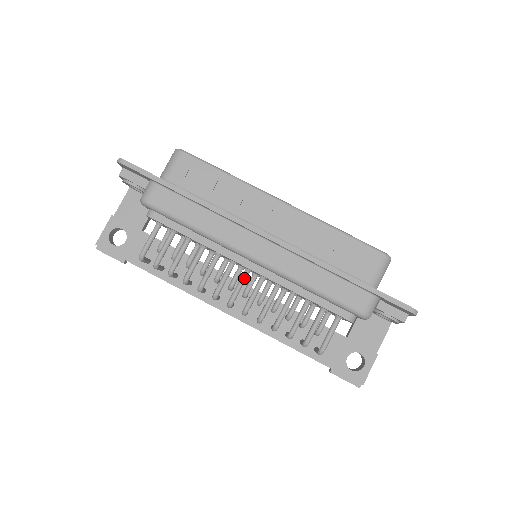
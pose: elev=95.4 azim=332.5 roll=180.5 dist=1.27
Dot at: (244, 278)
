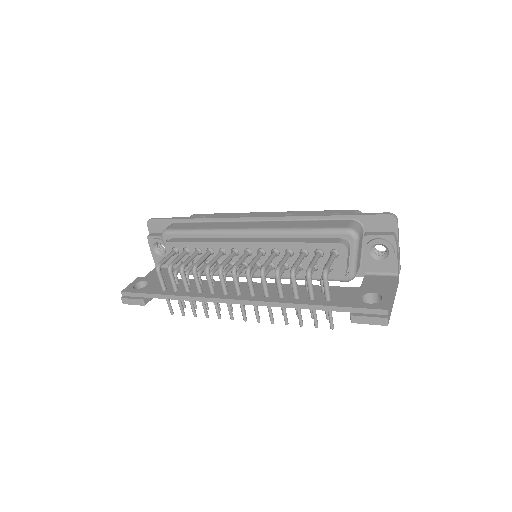
Dot at: (245, 254)
